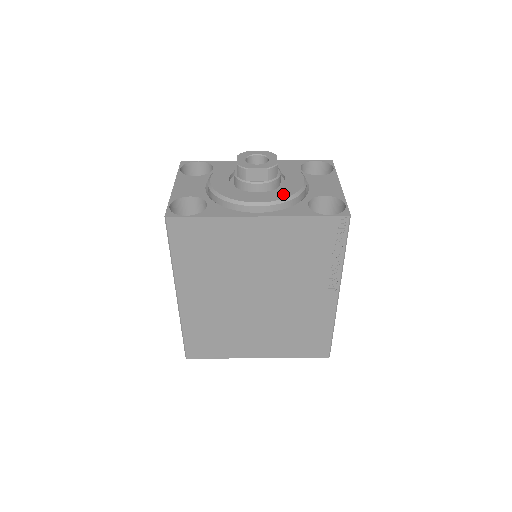
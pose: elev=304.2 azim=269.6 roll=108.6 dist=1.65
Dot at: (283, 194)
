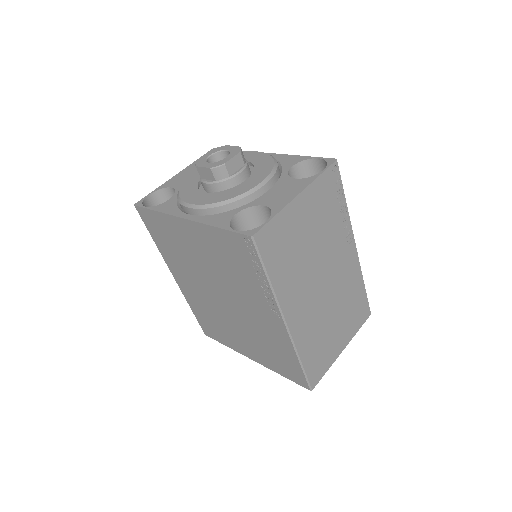
Dot at: (219, 198)
